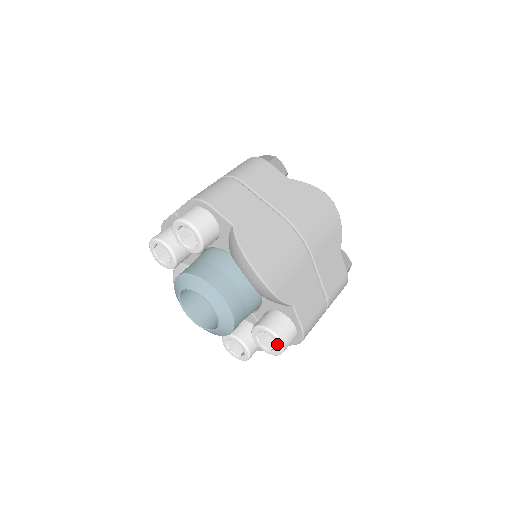
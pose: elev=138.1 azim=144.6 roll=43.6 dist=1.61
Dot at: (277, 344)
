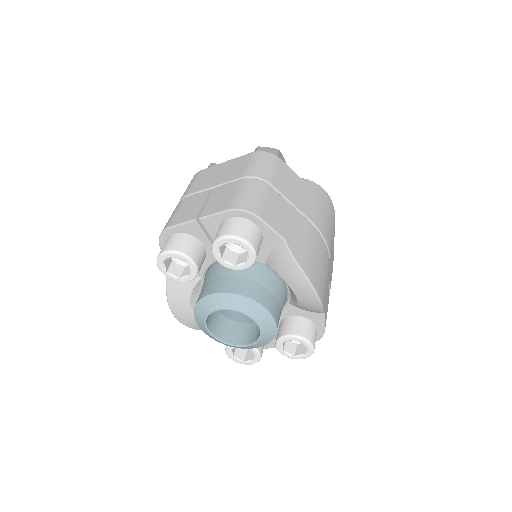
Dot at: (308, 350)
